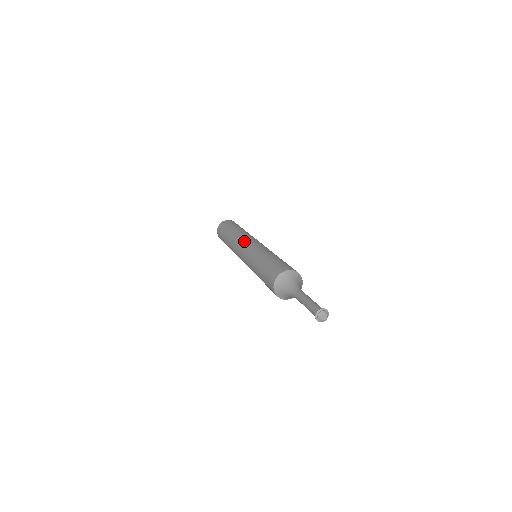
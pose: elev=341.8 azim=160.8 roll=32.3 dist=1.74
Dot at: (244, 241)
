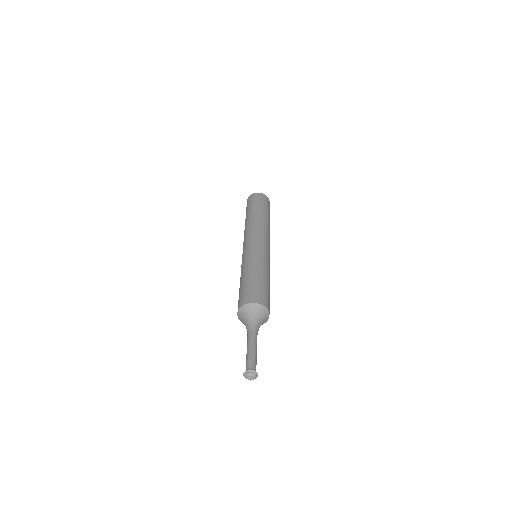
Dot at: occluded
